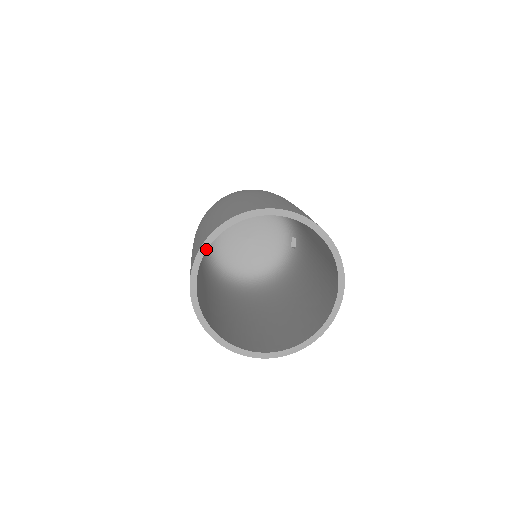
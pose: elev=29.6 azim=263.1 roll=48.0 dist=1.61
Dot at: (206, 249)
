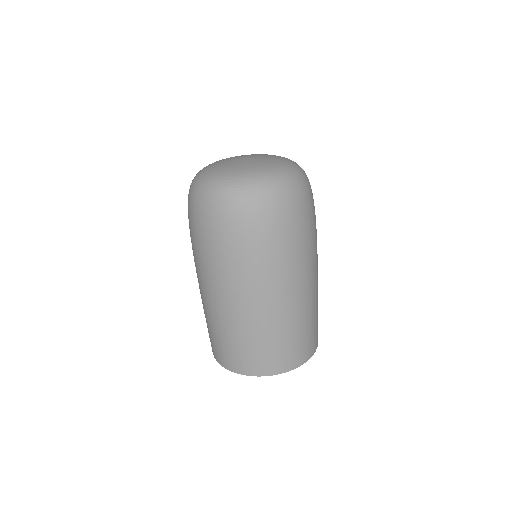
Dot at: (268, 373)
